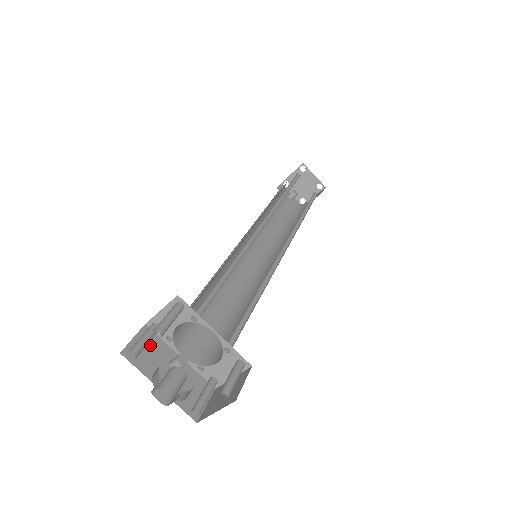
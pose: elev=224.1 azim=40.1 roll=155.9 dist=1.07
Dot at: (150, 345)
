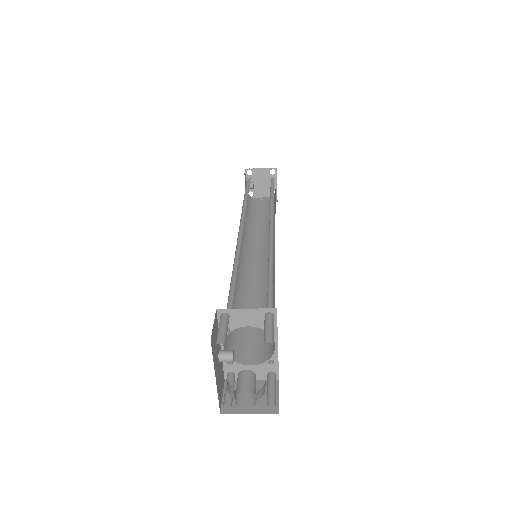
Dot at: (216, 332)
